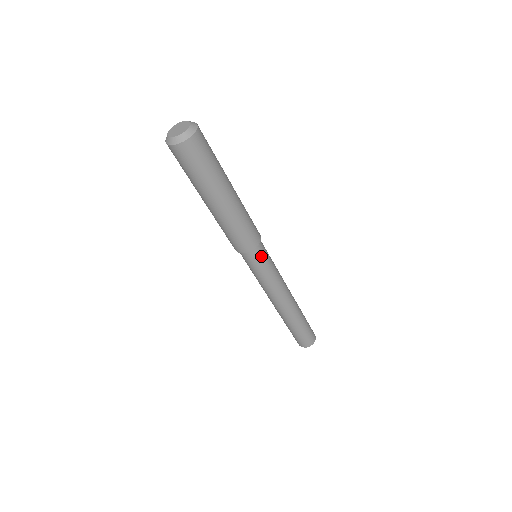
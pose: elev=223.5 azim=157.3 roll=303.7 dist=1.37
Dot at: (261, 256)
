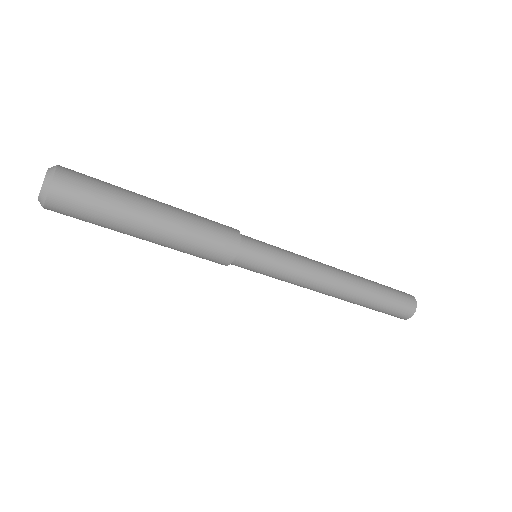
Dot at: (255, 255)
